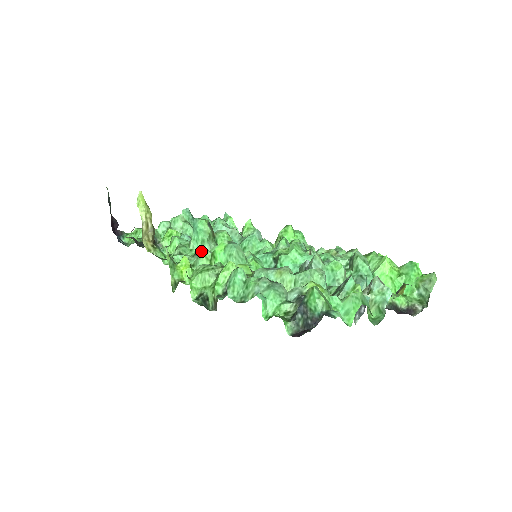
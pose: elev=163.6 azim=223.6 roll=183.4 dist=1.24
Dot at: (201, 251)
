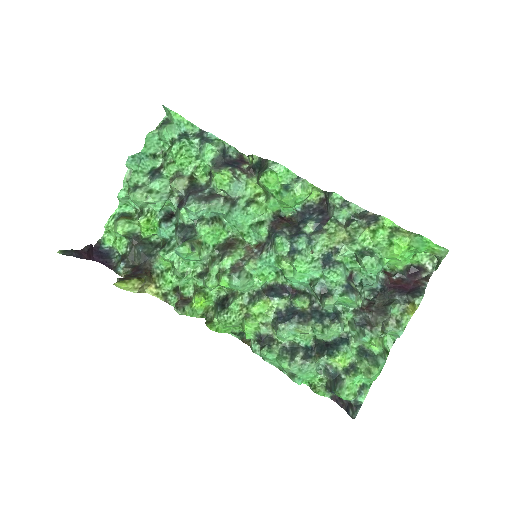
Dot at: (206, 285)
